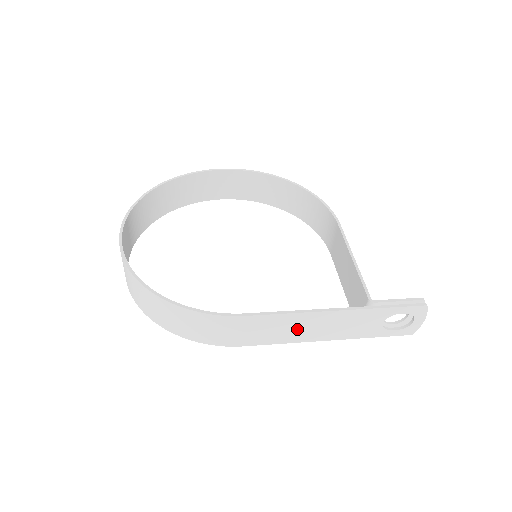
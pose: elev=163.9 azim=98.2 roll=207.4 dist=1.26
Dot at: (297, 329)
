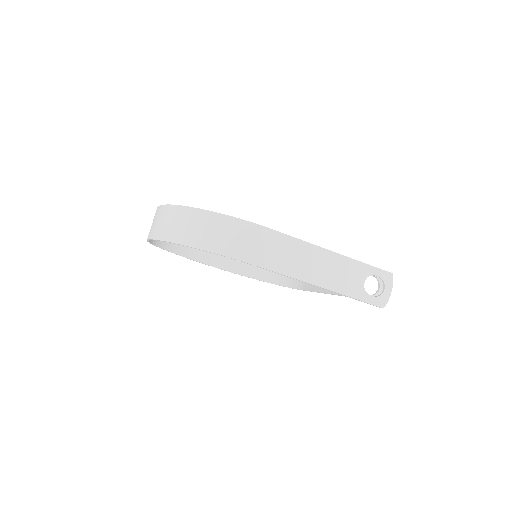
Dot at: (305, 263)
